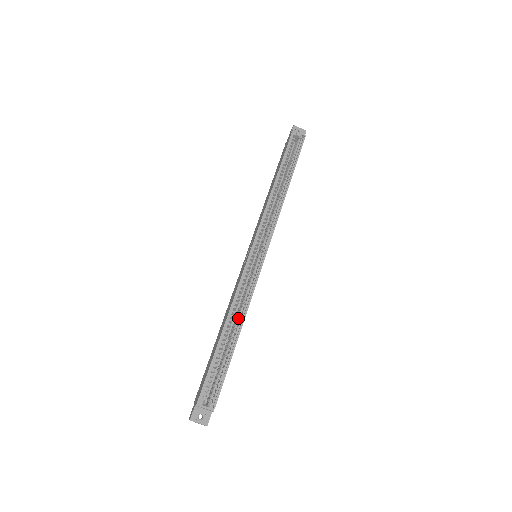
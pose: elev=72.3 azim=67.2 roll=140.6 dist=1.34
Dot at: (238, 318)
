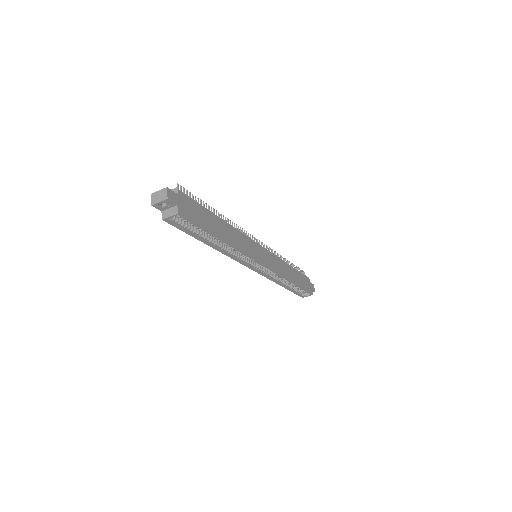
Dot at: occluded
